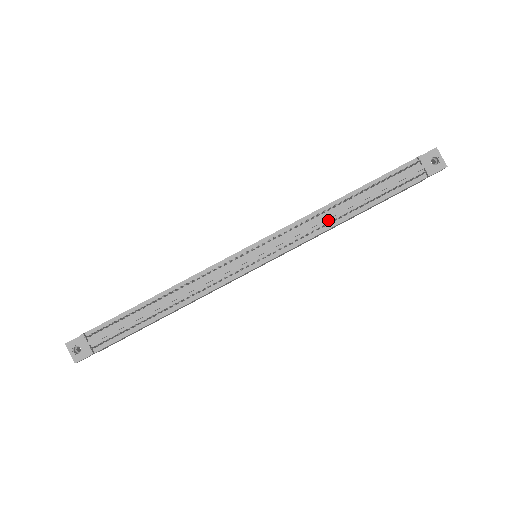
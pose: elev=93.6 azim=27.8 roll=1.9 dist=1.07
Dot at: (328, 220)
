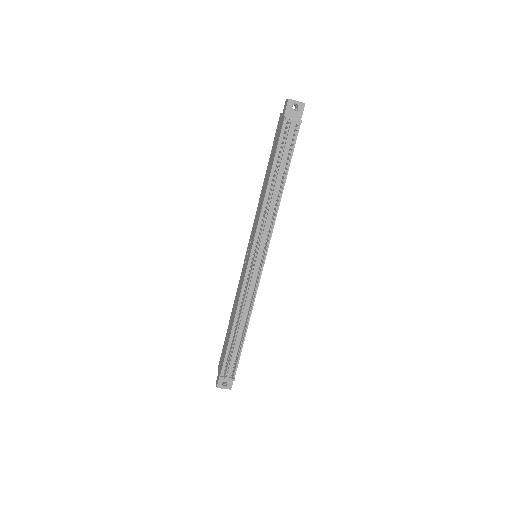
Dot at: (274, 203)
